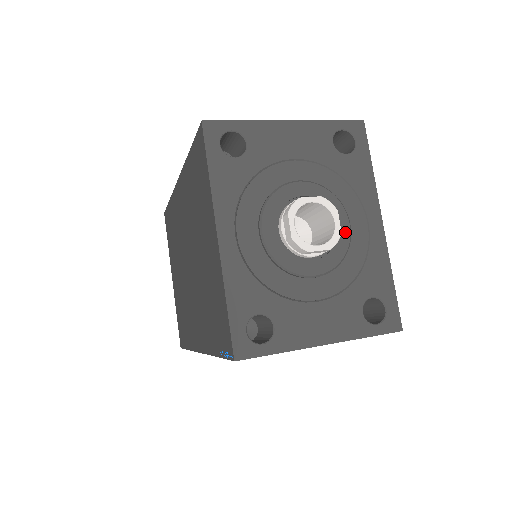
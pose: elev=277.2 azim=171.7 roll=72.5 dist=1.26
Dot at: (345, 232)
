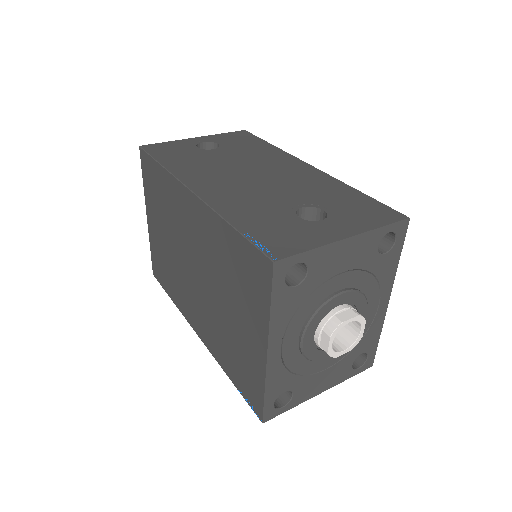
Dot at: occluded
